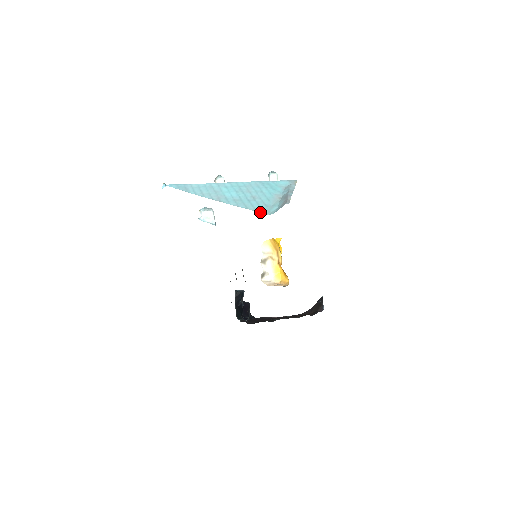
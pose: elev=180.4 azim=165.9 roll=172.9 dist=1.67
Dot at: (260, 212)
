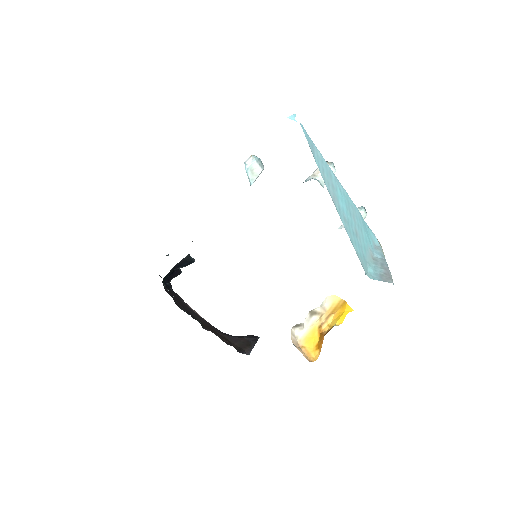
Dot at: (361, 262)
